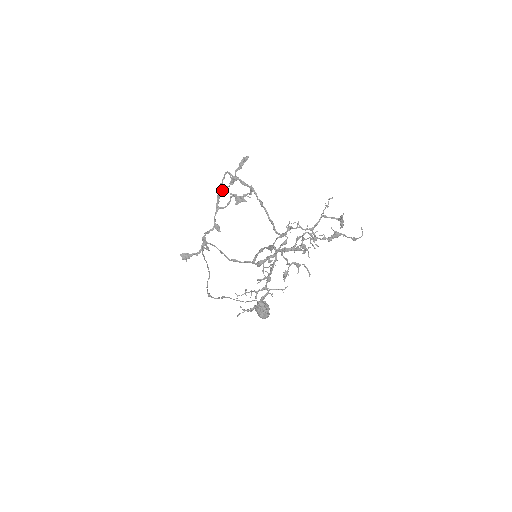
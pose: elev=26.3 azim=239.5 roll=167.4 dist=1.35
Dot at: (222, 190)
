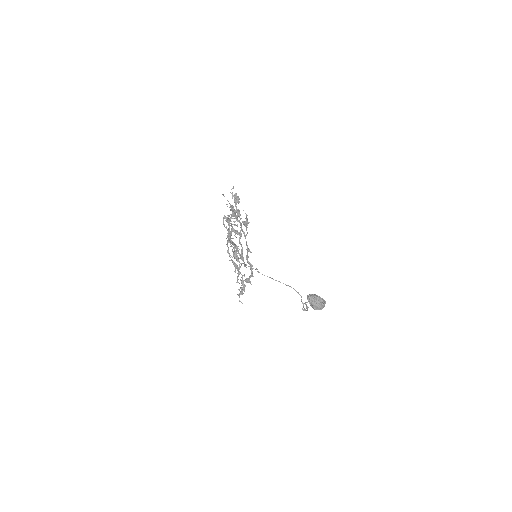
Dot at: occluded
